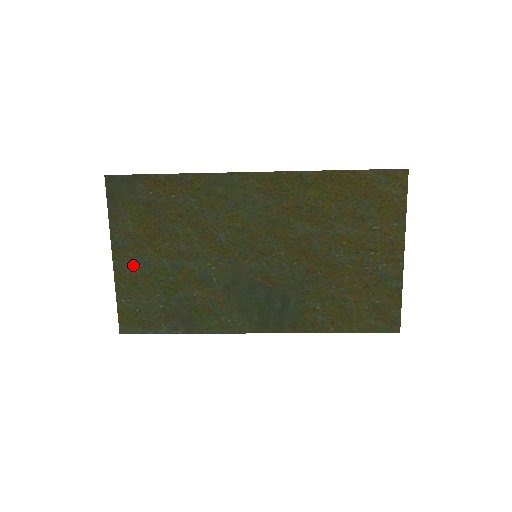
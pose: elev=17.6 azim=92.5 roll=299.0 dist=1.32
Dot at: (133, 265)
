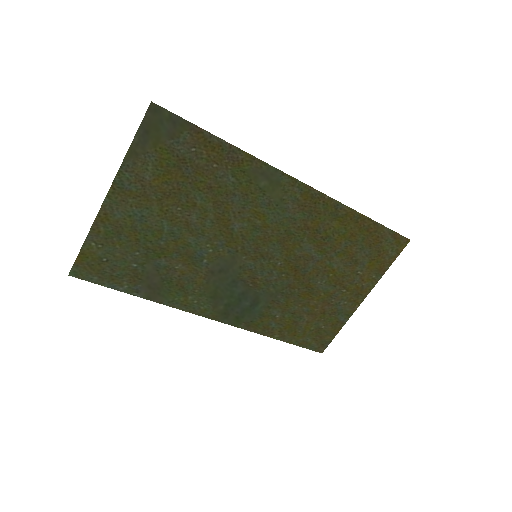
Dot at: (127, 213)
